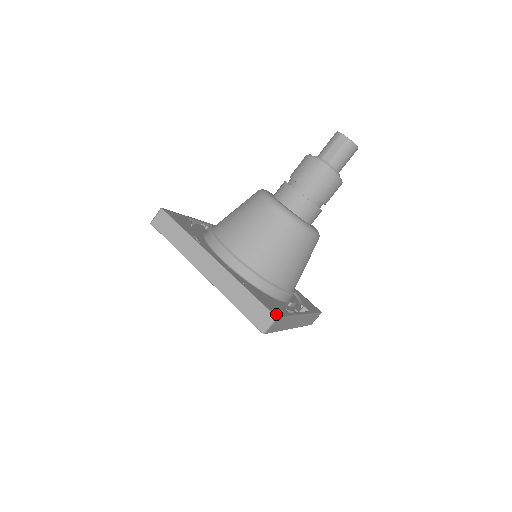
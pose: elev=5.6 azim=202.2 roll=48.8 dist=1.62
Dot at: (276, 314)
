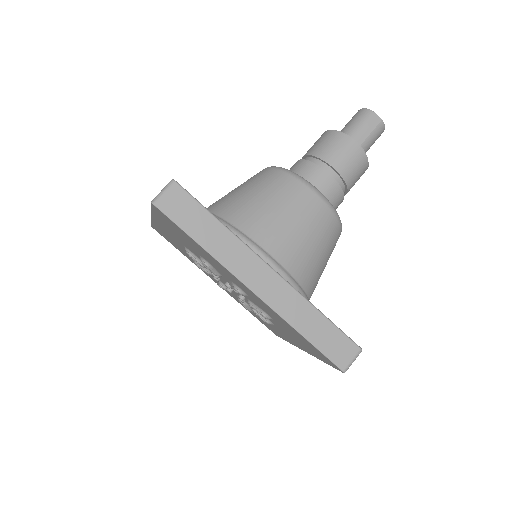
Dot at: occluded
